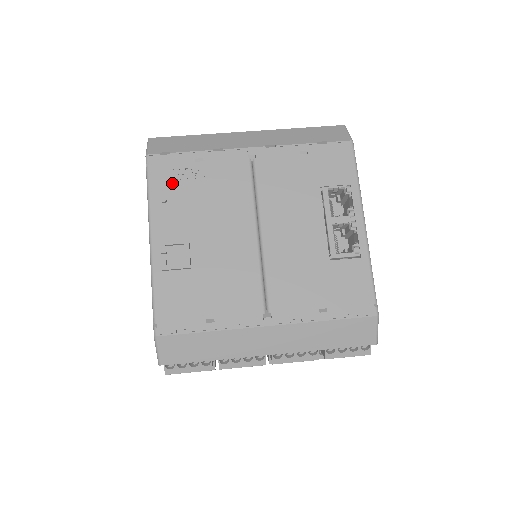
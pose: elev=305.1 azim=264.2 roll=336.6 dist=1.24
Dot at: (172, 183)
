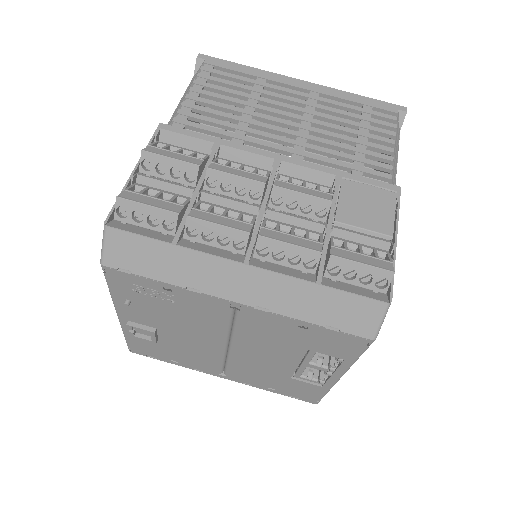
Dot at: (135, 294)
